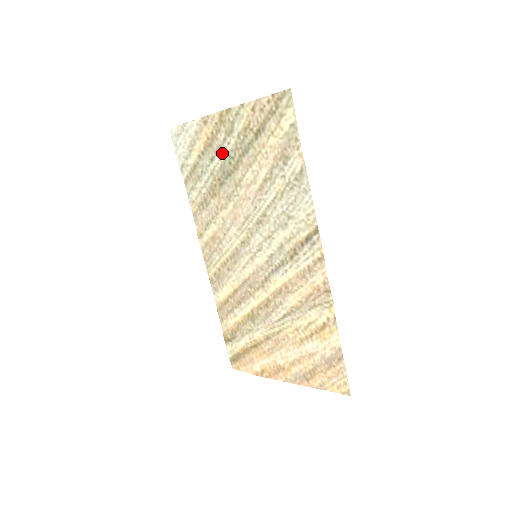
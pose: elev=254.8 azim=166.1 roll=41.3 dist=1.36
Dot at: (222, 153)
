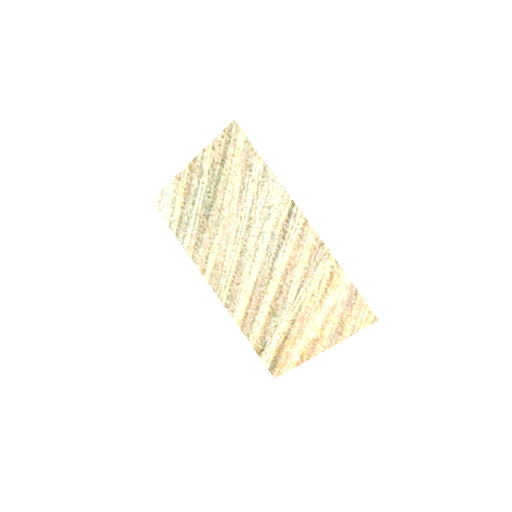
Dot at: (200, 193)
